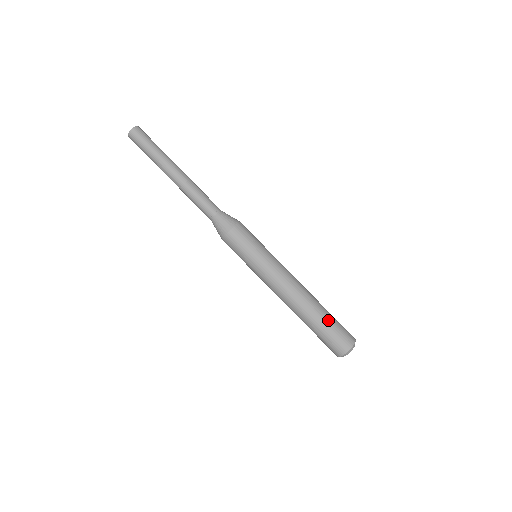
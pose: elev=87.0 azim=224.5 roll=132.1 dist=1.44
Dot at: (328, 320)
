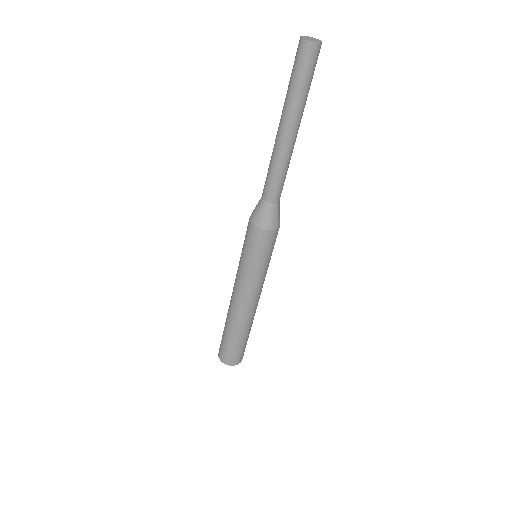
Dot at: occluded
